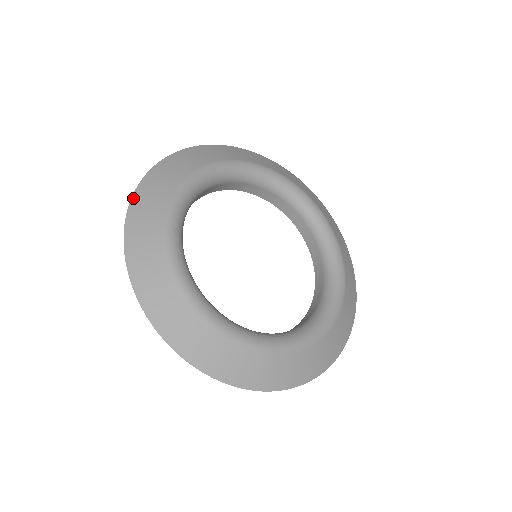
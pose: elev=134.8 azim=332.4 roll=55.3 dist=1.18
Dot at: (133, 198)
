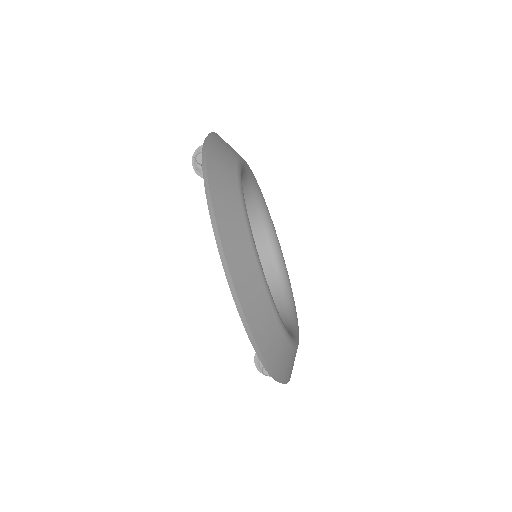
Dot at: (210, 136)
